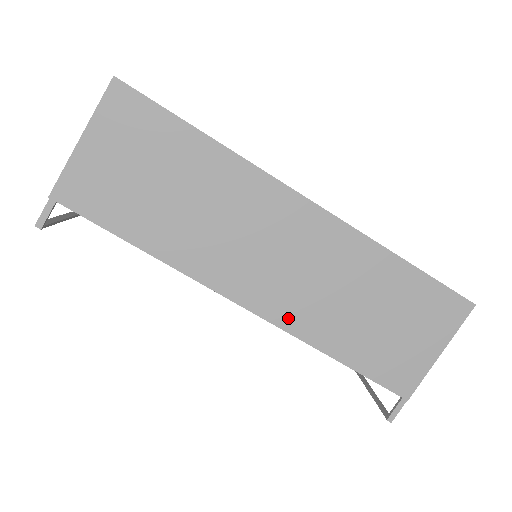
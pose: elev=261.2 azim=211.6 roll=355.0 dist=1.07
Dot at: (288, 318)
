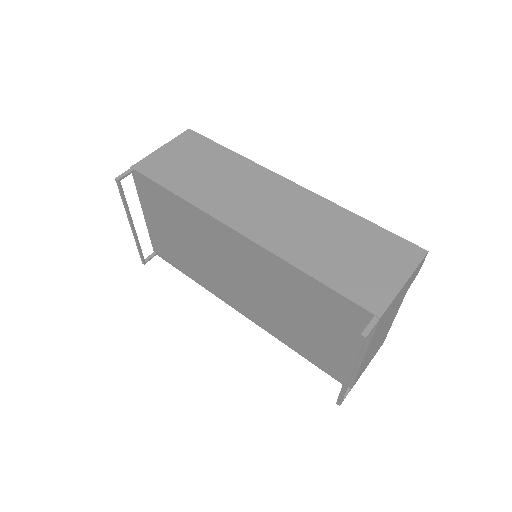
Dot at: (272, 242)
